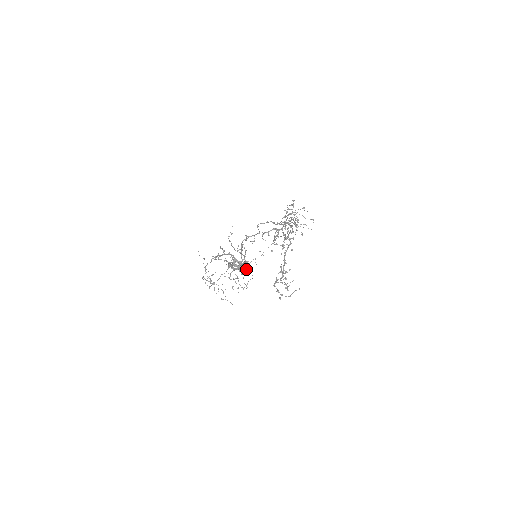
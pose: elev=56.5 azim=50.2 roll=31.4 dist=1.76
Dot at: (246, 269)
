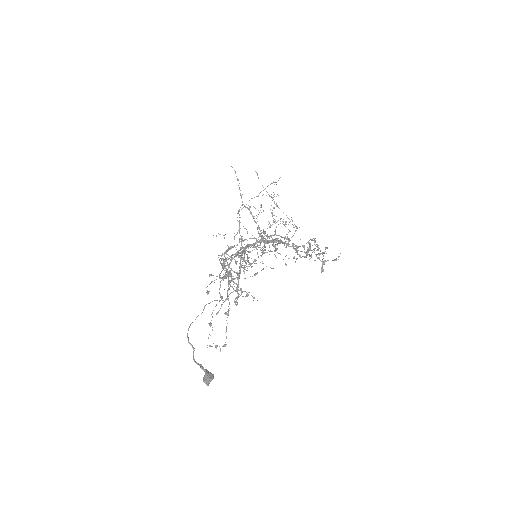
Dot at: (213, 377)
